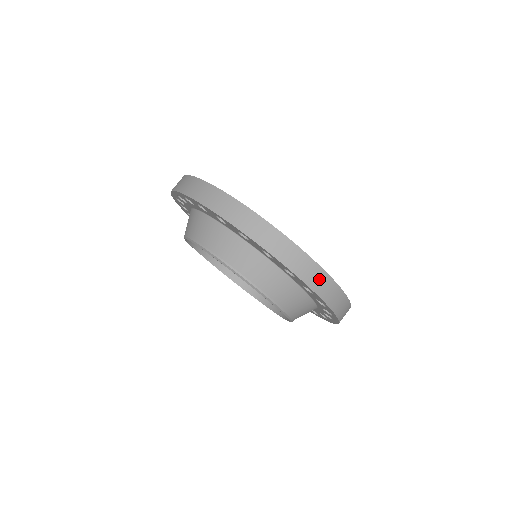
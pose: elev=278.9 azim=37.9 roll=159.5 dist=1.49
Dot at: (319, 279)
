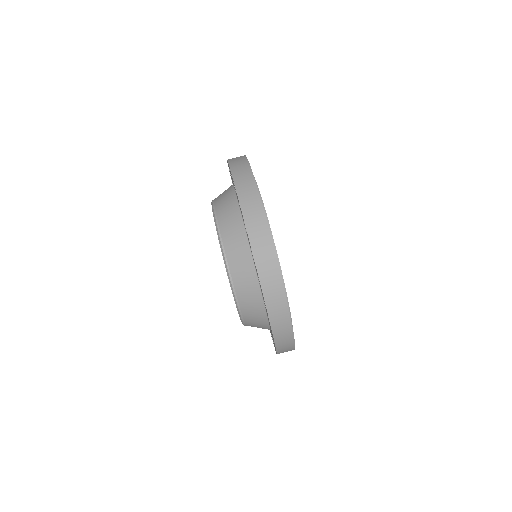
Dot at: occluded
